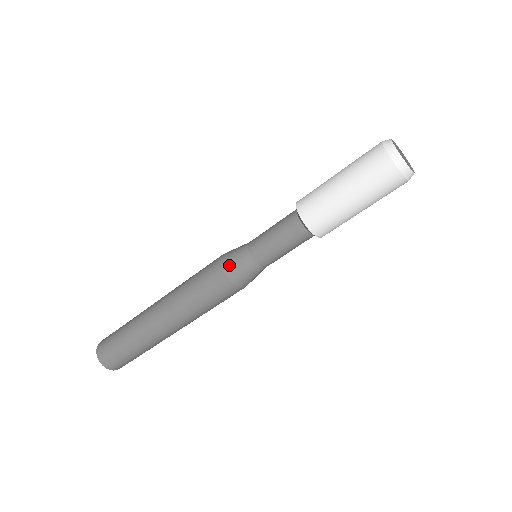
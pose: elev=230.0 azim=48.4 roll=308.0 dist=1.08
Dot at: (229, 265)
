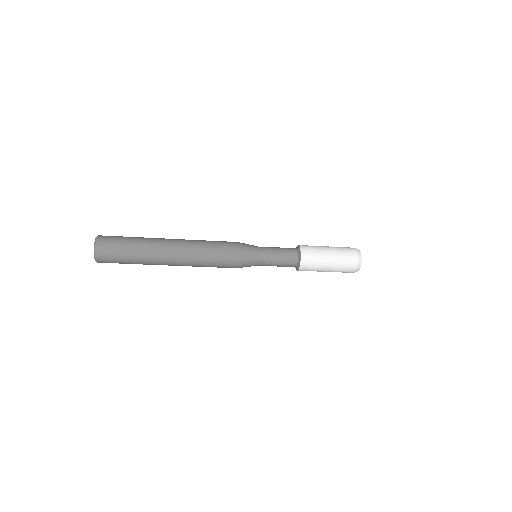
Dot at: (244, 249)
